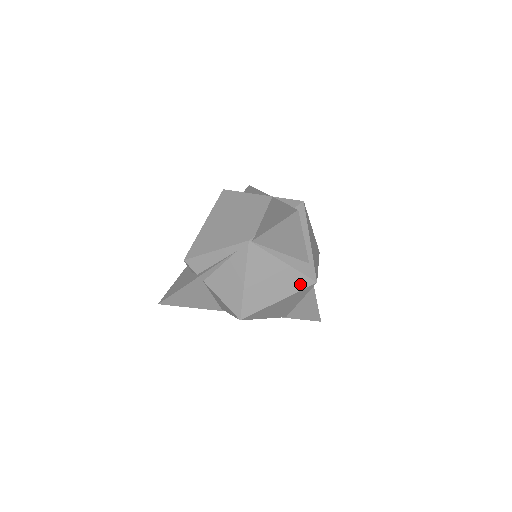
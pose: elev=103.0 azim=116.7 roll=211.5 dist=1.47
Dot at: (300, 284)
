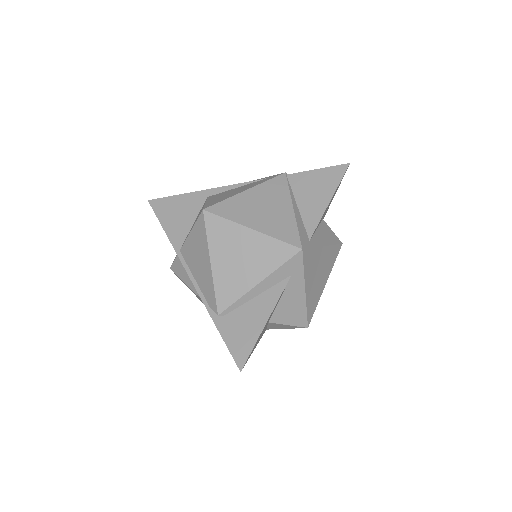
Dot at: (286, 235)
